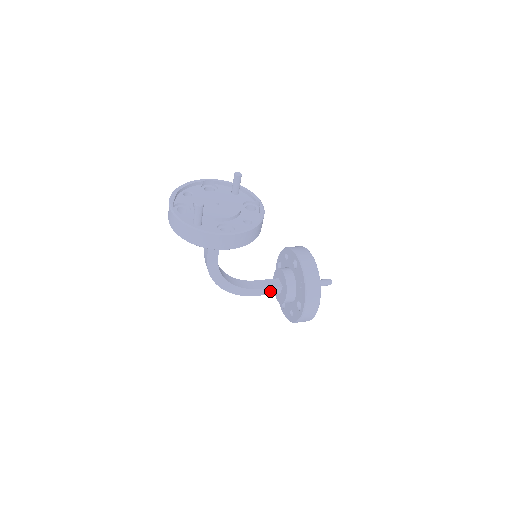
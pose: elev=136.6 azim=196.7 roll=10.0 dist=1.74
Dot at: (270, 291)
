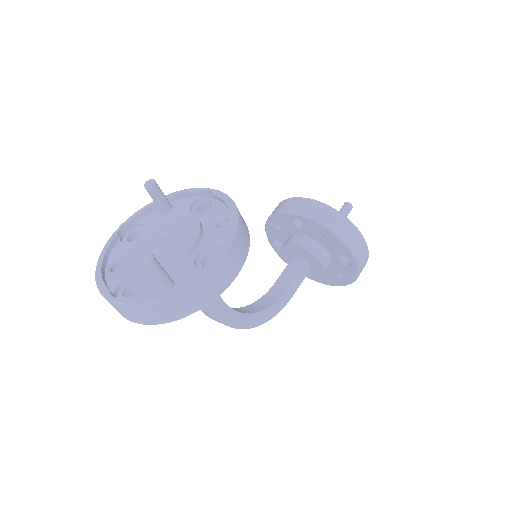
Dot at: (300, 277)
